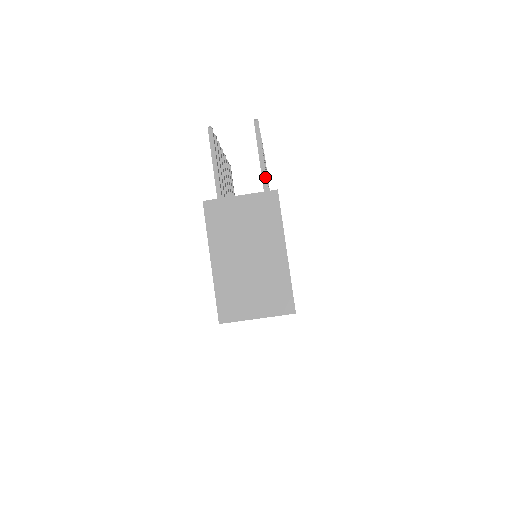
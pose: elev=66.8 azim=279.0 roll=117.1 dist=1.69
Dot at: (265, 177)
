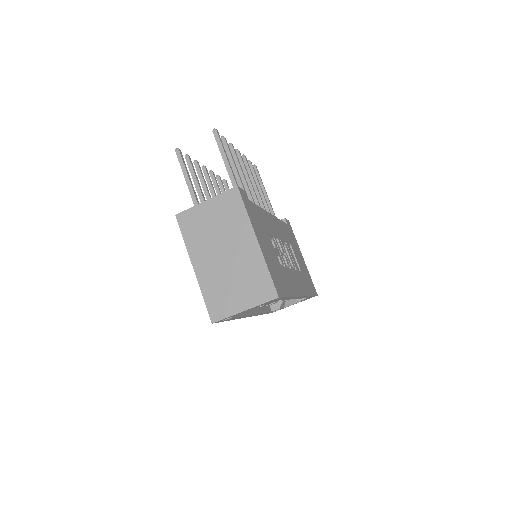
Dot at: (233, 179)
